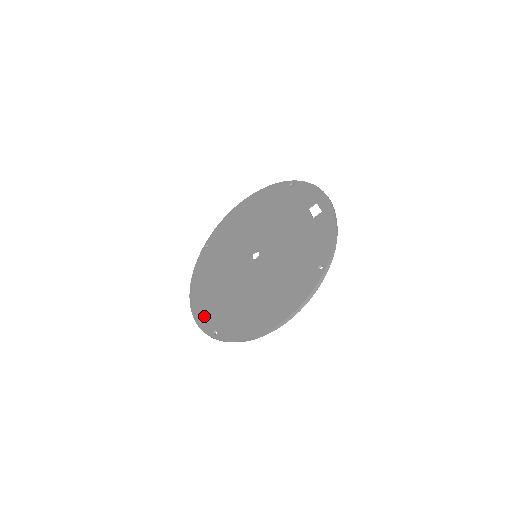
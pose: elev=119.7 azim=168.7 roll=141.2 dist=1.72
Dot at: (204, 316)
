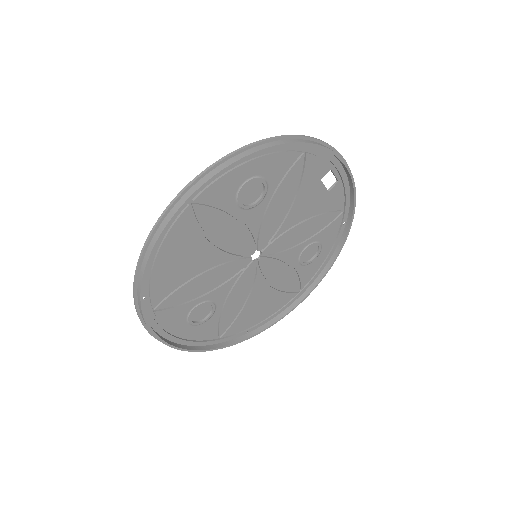
Dot at: (160, 319)
